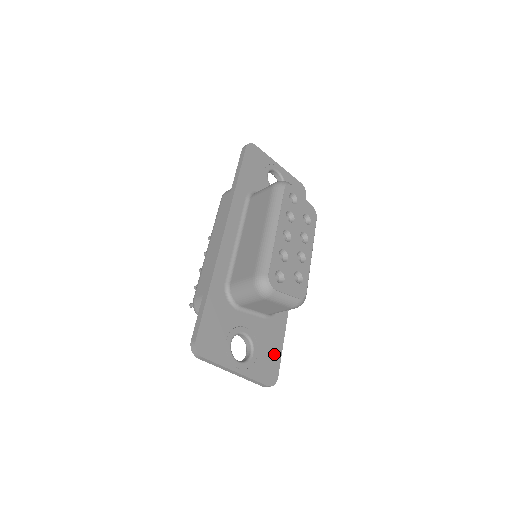
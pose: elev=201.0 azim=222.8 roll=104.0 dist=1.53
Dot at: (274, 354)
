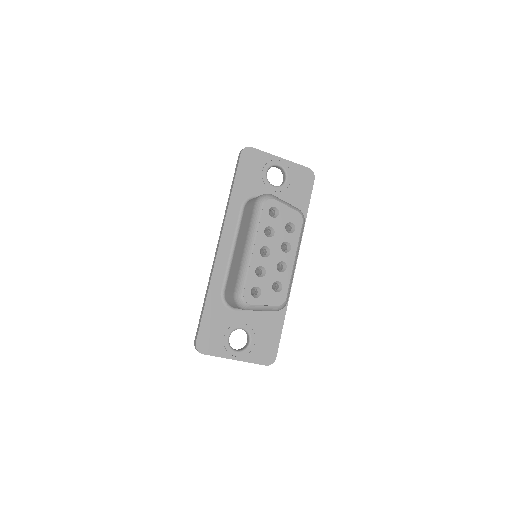
Dot at: (272, 339)
